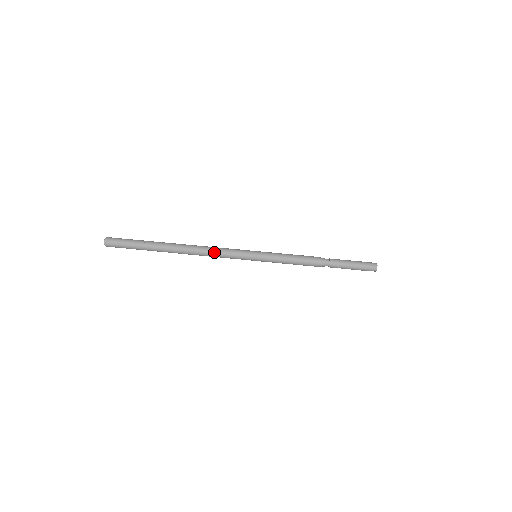
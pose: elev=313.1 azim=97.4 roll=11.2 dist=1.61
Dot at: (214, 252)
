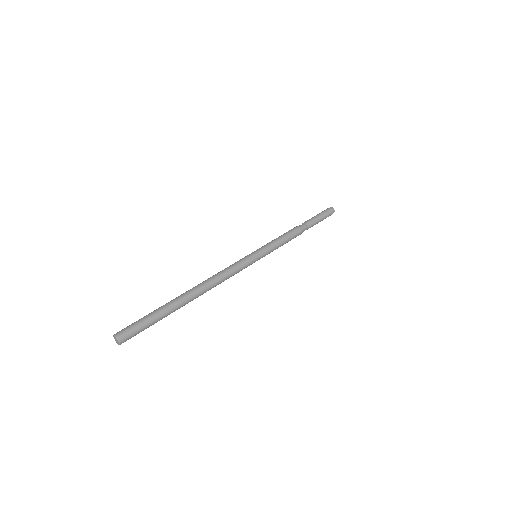
Dot at: (227, 275)
